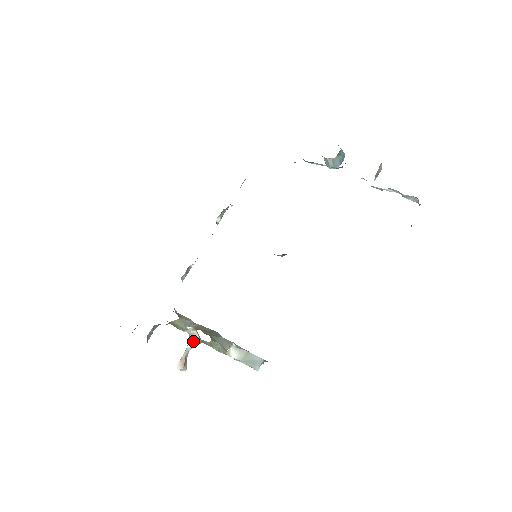
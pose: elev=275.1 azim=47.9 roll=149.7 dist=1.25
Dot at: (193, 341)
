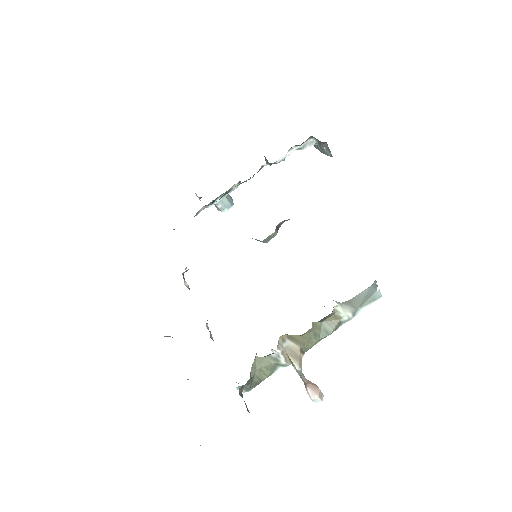
Dot at: (295, 357)
